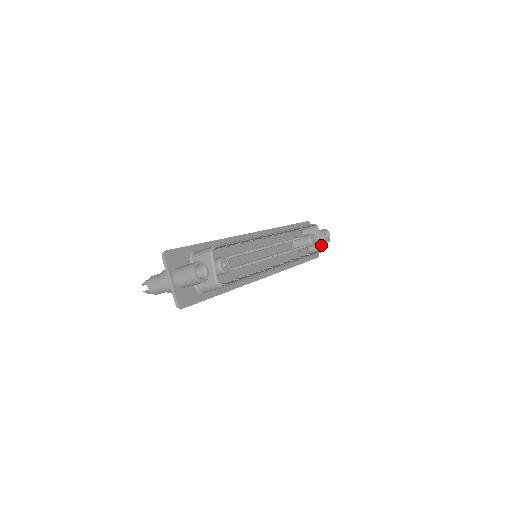
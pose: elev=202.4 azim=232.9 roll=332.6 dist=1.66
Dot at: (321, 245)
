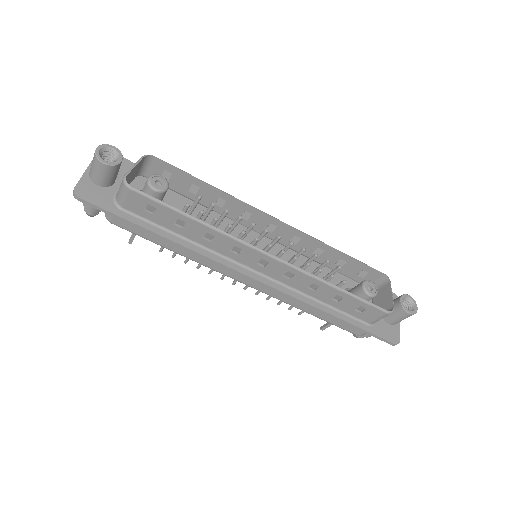
Dot at: (389, 308)
